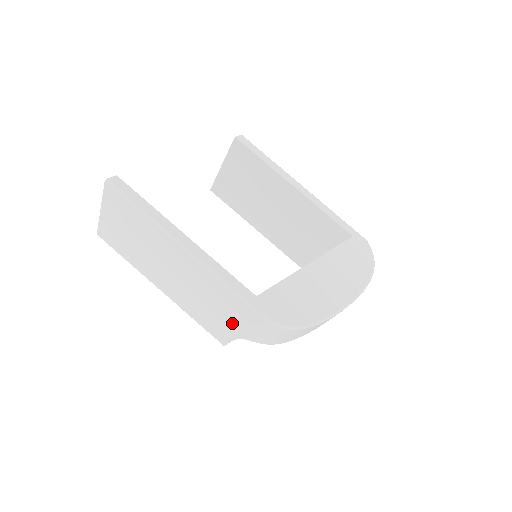
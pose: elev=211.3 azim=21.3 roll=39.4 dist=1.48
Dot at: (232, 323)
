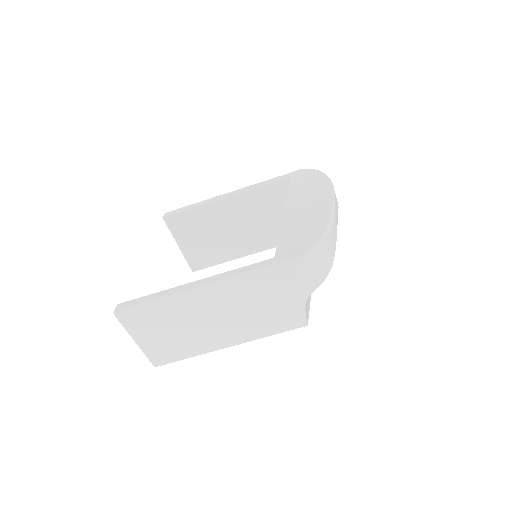
Dot at: (287, 298)
